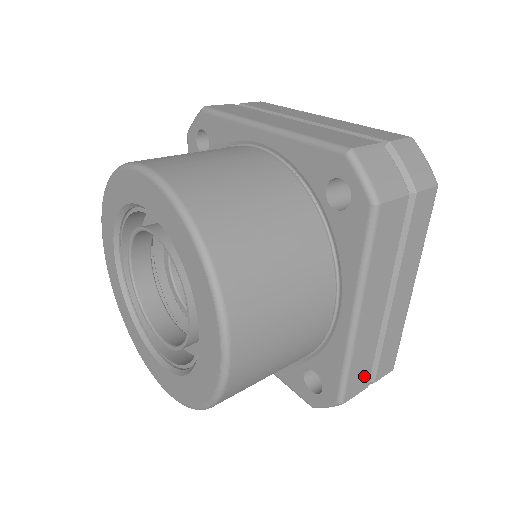
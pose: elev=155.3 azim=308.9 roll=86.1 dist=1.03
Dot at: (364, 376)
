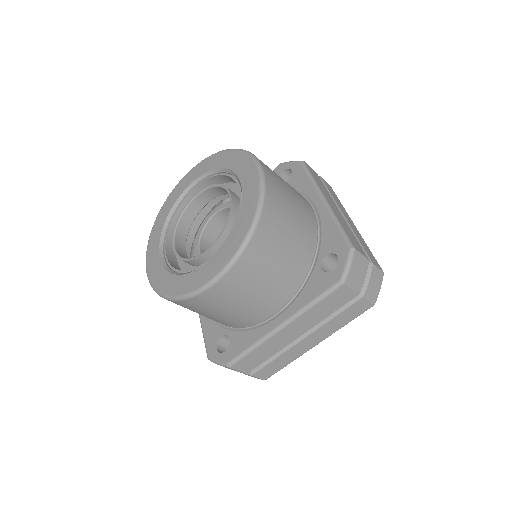
Dot at: (359, 247)
